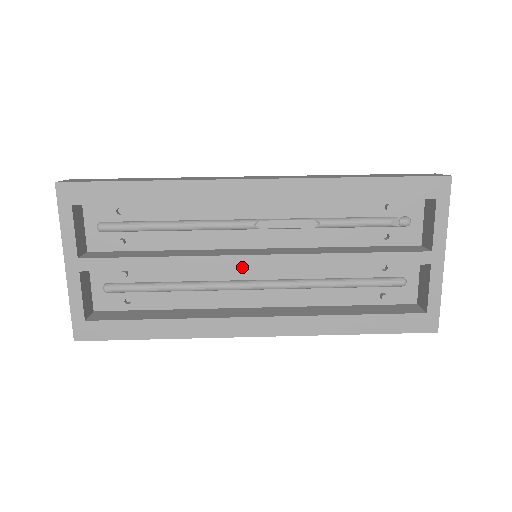
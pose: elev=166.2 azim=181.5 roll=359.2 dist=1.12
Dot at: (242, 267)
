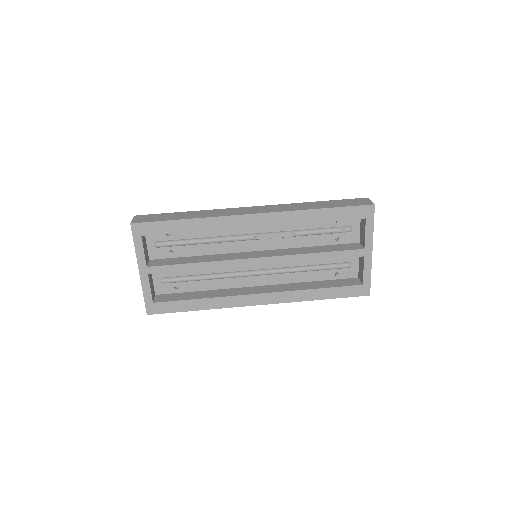
Dot at: (248, 265)
